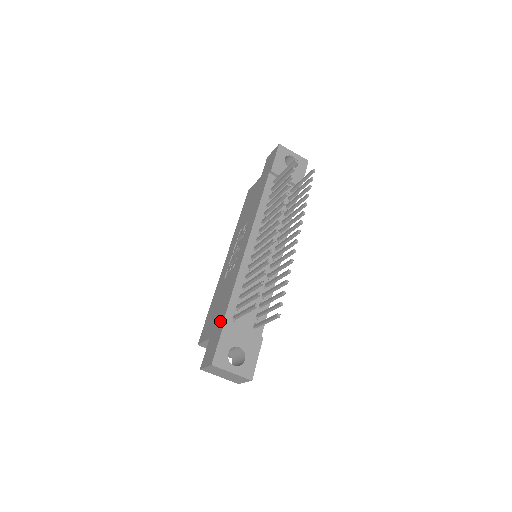
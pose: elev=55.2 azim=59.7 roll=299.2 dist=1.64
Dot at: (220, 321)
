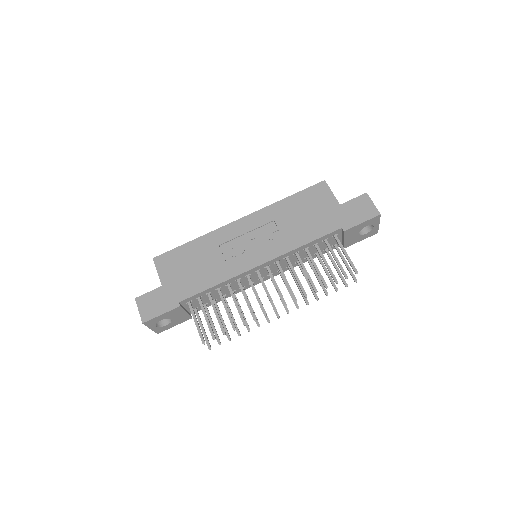
Dot at: (179, 294)
